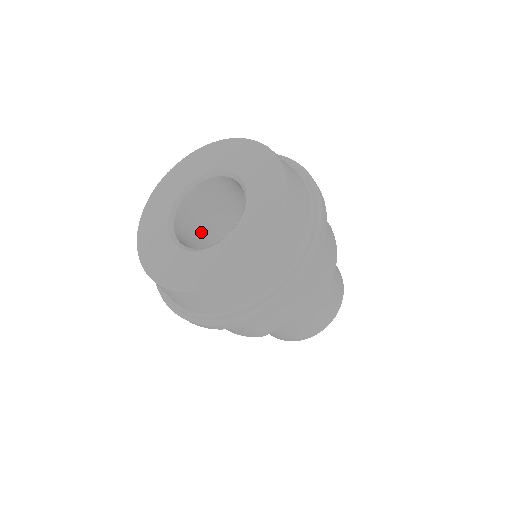
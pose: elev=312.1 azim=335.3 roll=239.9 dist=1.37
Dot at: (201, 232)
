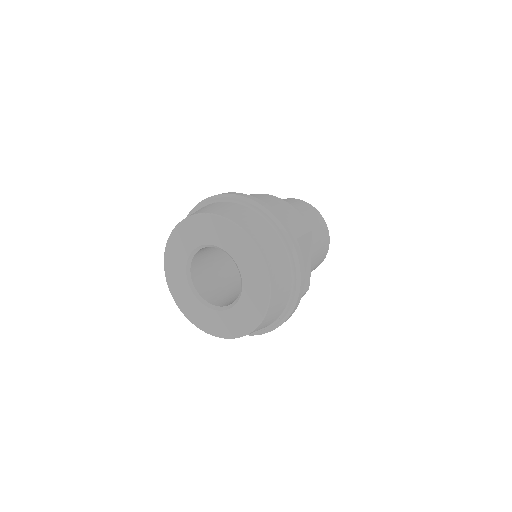
Dot at: (218, 282)
